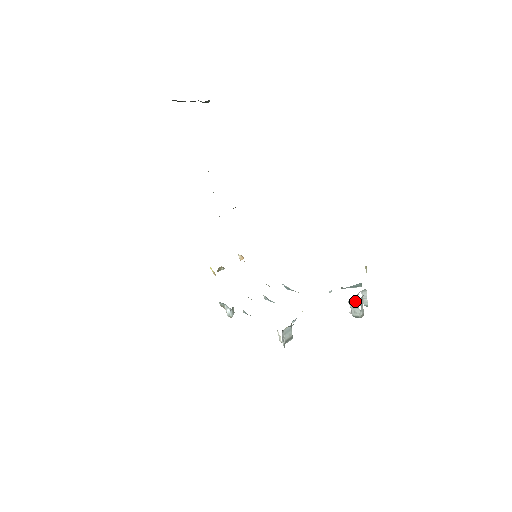
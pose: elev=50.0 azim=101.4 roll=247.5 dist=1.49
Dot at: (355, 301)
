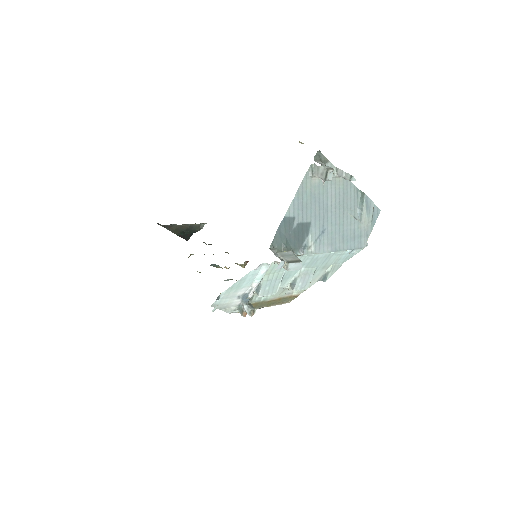
Dot at: (313, 167)
